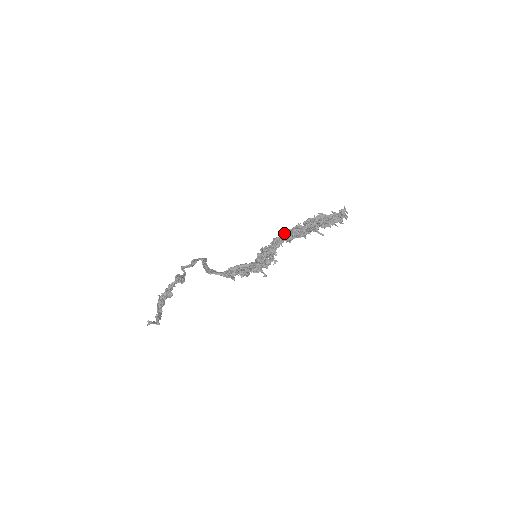
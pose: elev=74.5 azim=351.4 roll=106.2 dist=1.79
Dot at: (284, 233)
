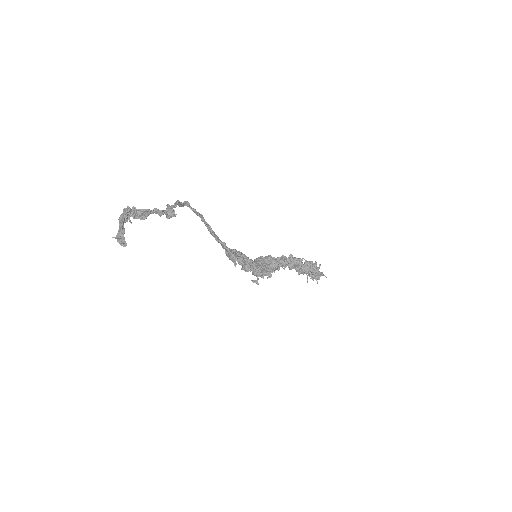
Dot at: (293, 258)
